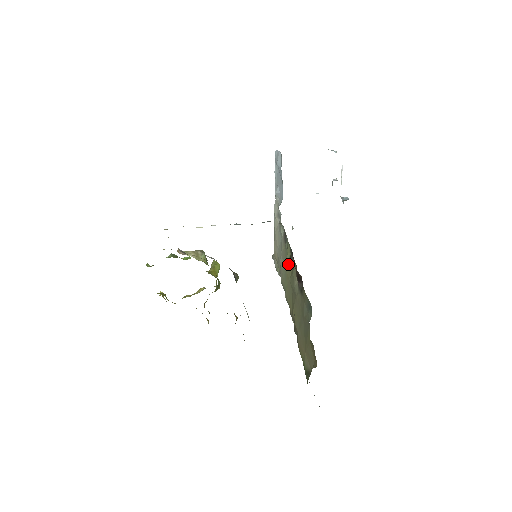
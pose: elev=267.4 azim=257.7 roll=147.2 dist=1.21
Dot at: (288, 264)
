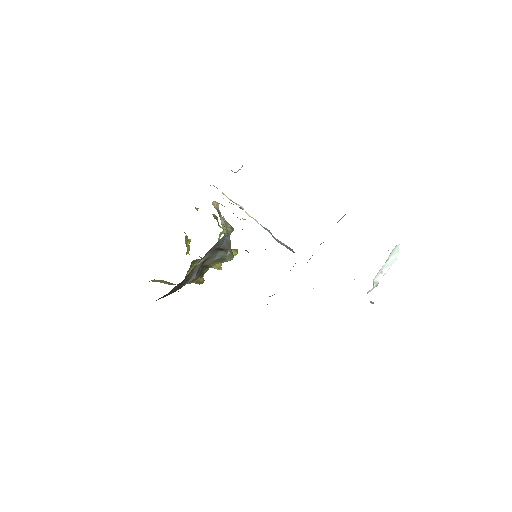
Dot at: occluded
